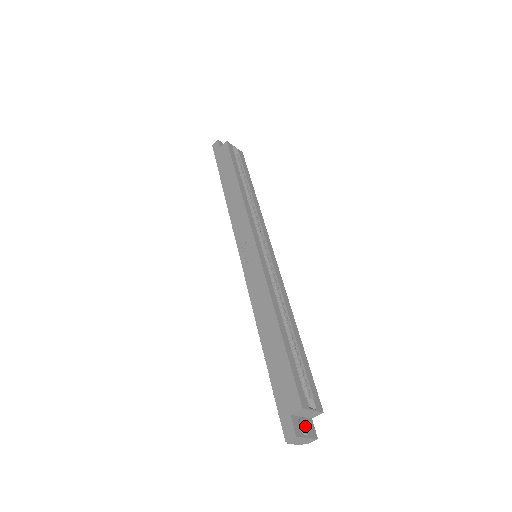
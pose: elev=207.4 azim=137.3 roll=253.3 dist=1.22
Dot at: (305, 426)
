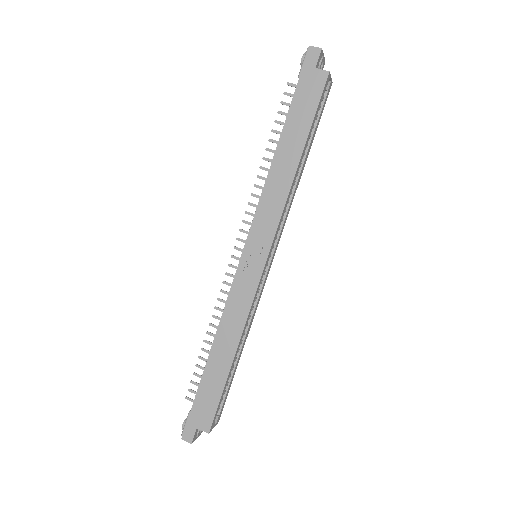
Dot at: occluded
